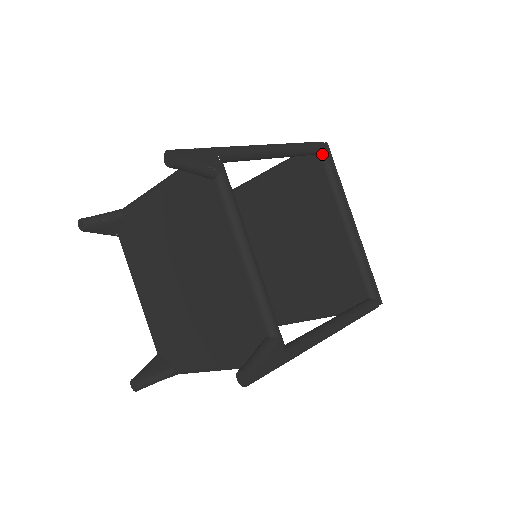
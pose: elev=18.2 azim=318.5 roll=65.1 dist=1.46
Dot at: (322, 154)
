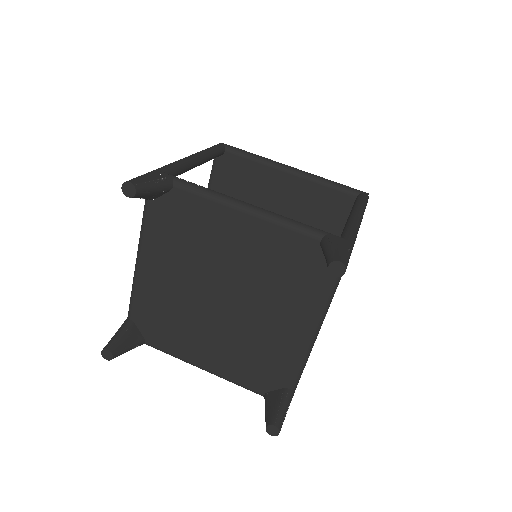
Dot at: (227, 149)
